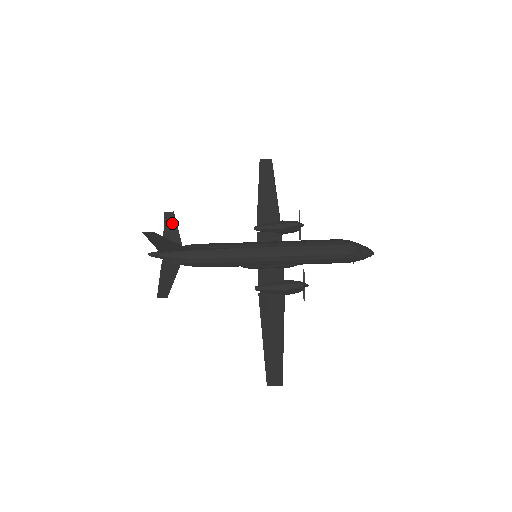
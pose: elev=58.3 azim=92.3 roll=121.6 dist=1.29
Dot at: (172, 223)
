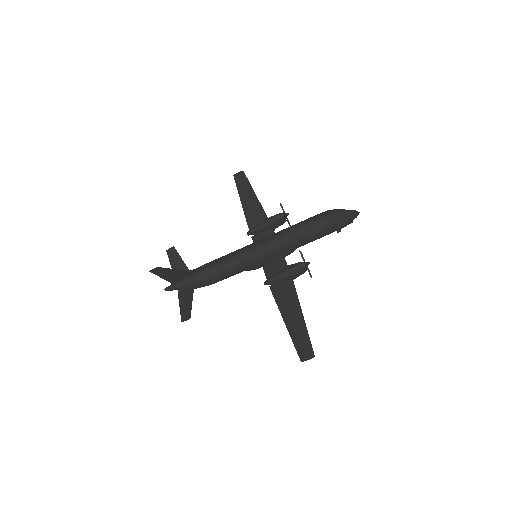
Dot at: (175, 256)
